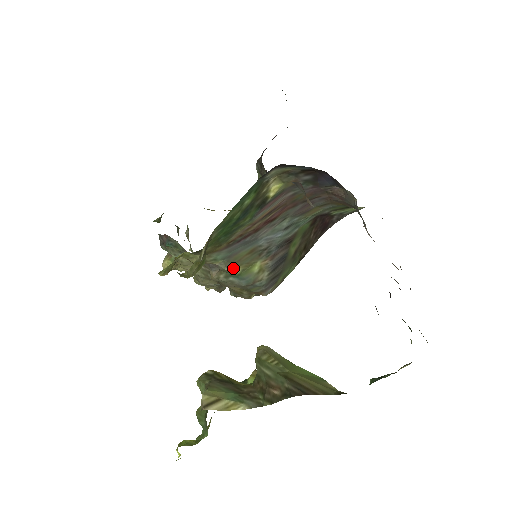
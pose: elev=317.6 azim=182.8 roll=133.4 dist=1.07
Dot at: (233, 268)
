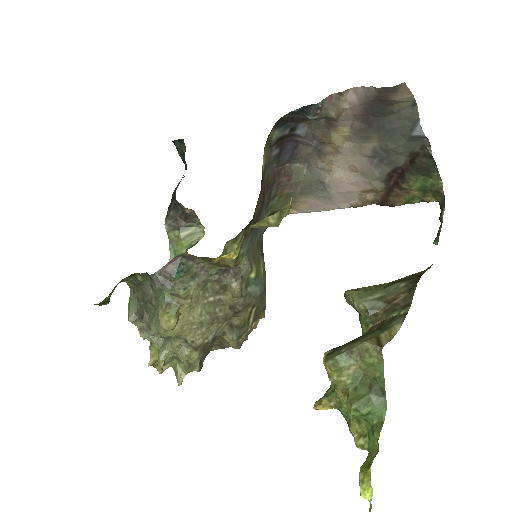
Dot at: (252, 267)
